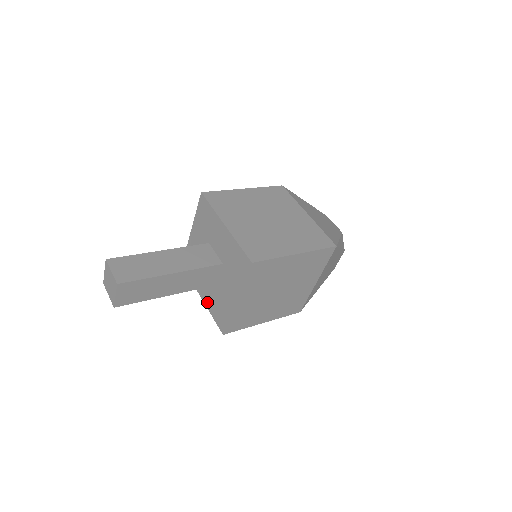
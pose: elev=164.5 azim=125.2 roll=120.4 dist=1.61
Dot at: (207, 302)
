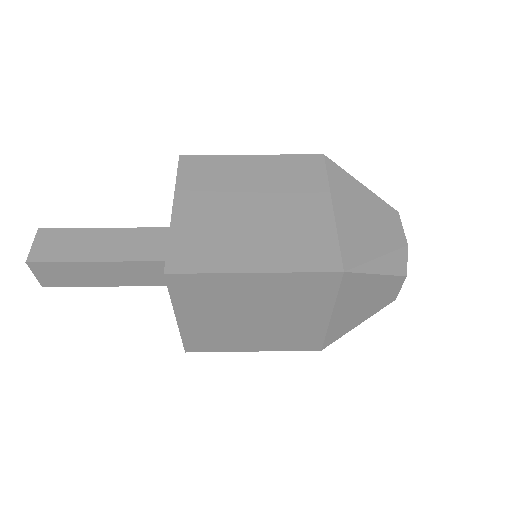
Dot at: occluded
